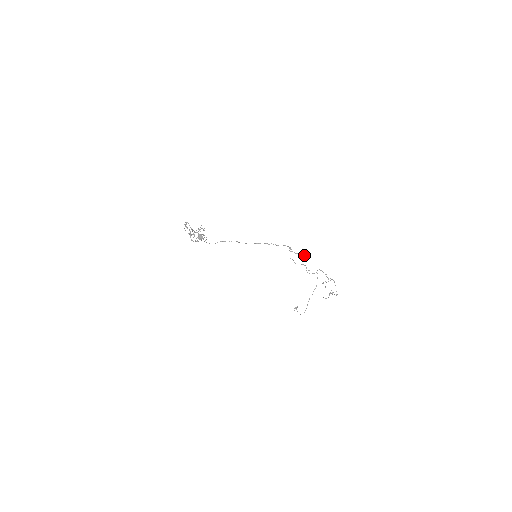
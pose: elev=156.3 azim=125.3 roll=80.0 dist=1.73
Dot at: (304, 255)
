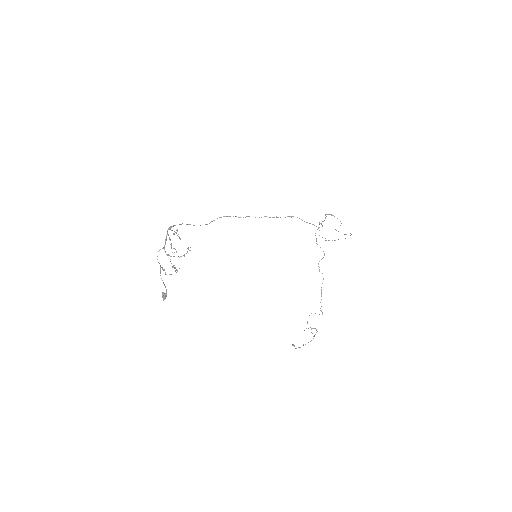
Dot at: (341, 223)
